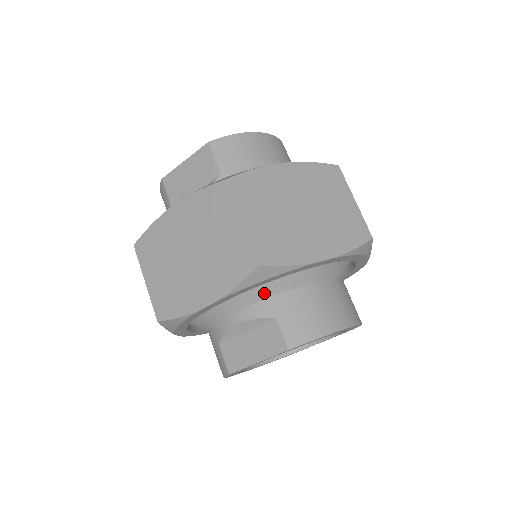
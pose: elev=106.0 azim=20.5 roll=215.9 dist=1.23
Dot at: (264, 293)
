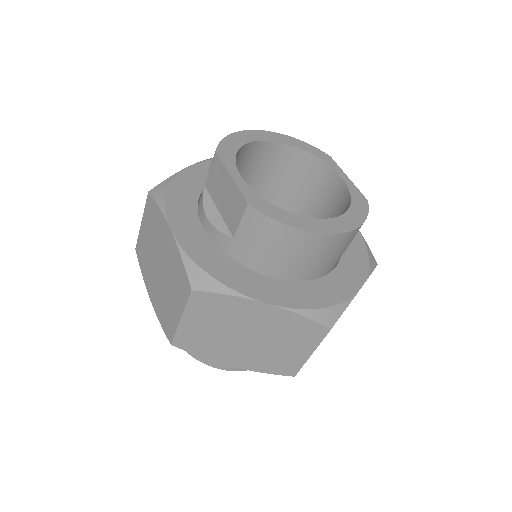
Dot at: occluded
